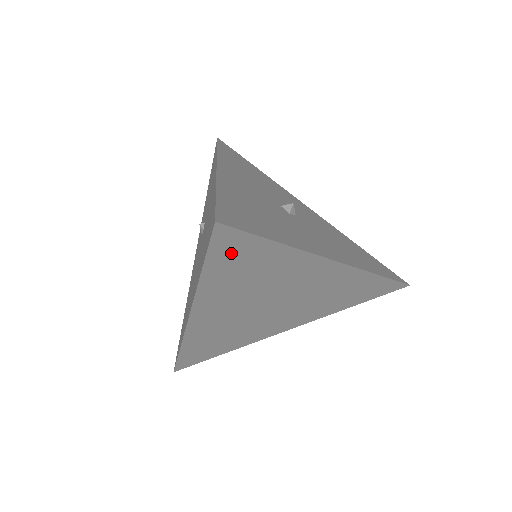
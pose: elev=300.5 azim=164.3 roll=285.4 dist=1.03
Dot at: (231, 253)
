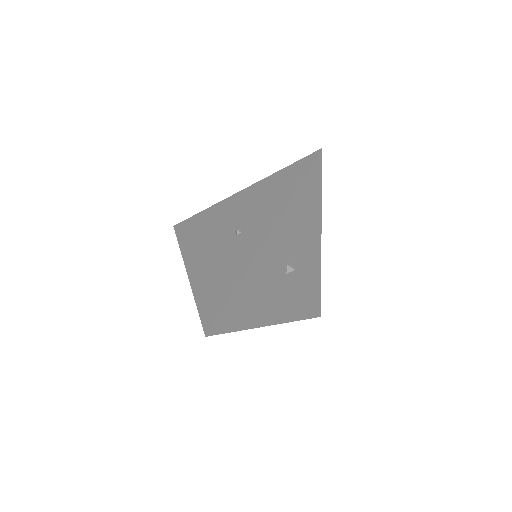
Dot at: occluded
